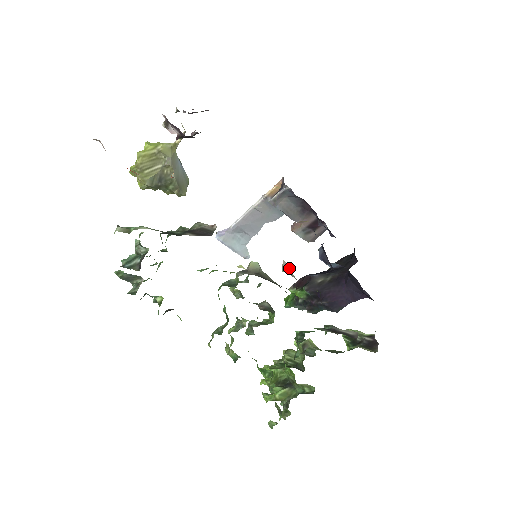
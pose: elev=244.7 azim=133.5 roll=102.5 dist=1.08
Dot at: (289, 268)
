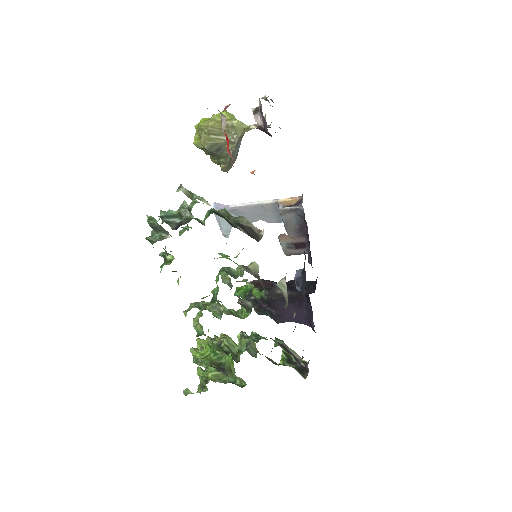
Dot at: occluded
